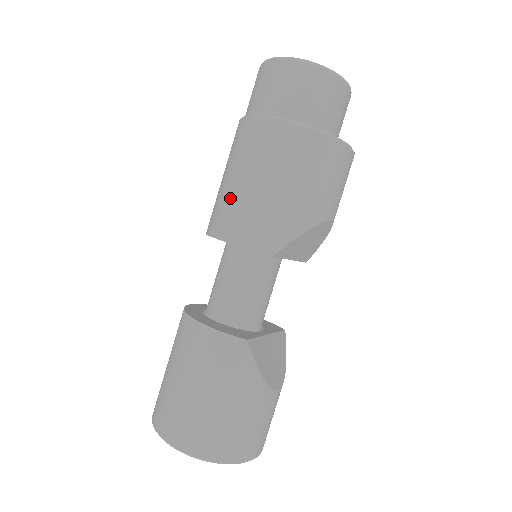
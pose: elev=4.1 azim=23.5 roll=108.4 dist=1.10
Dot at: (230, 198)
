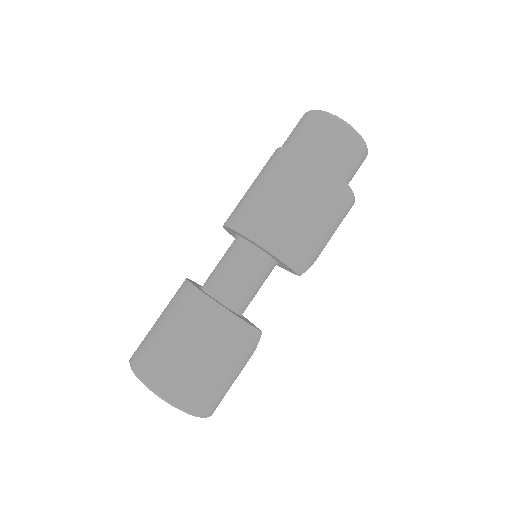
Dot at: (289, 223)
